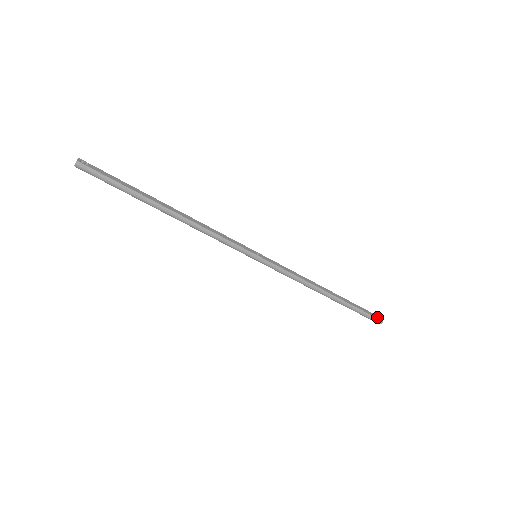
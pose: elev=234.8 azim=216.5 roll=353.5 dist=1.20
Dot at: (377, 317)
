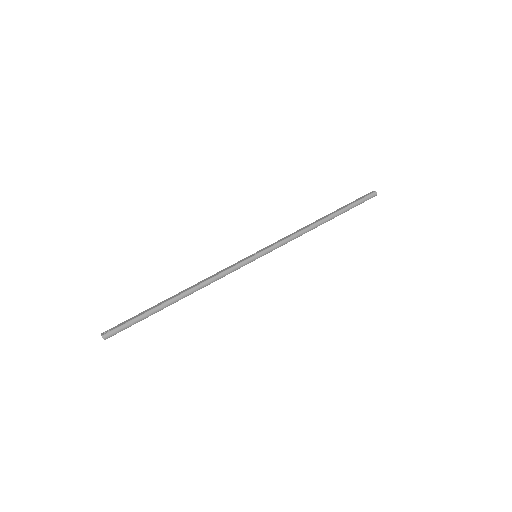
Dot at: (369, 194)
